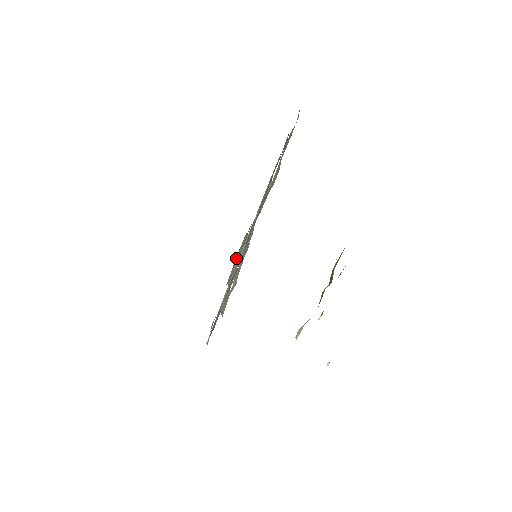
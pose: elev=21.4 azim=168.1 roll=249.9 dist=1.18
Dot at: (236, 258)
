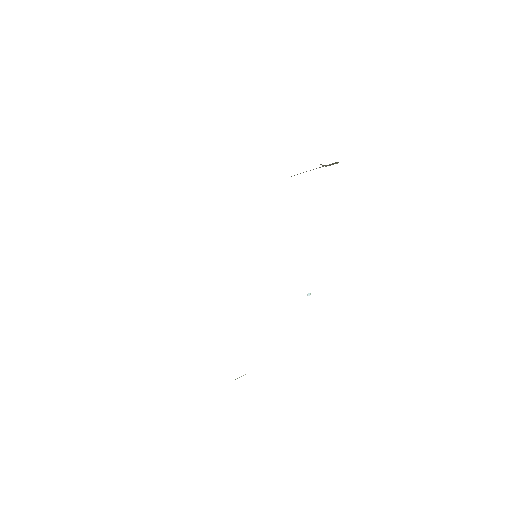
Dot at: occluded
